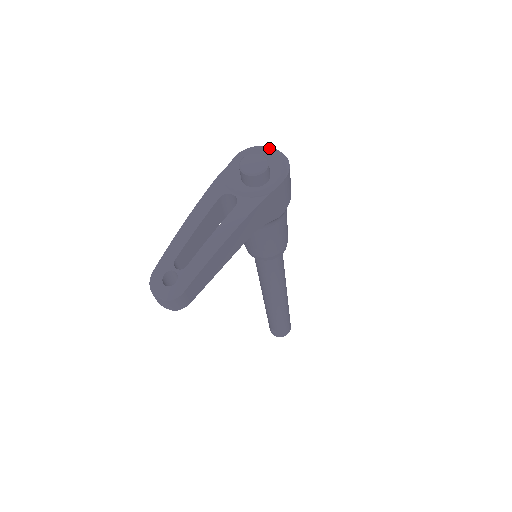
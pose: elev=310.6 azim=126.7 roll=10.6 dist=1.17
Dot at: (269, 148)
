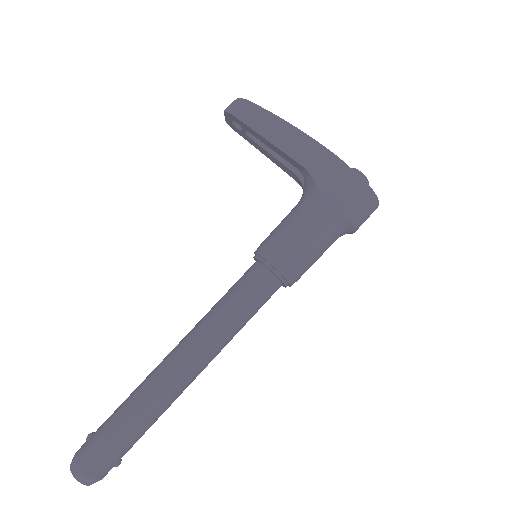
Dot at: occluded
